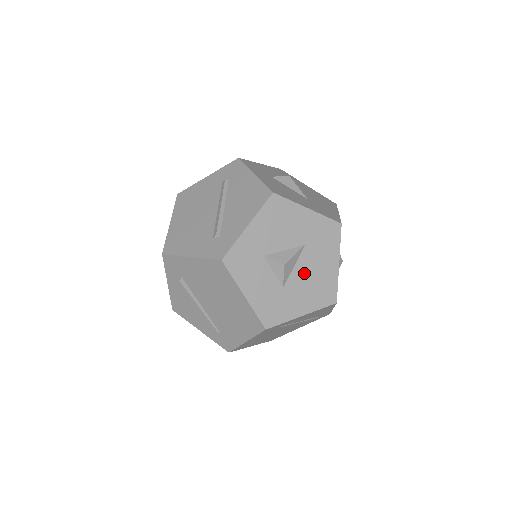
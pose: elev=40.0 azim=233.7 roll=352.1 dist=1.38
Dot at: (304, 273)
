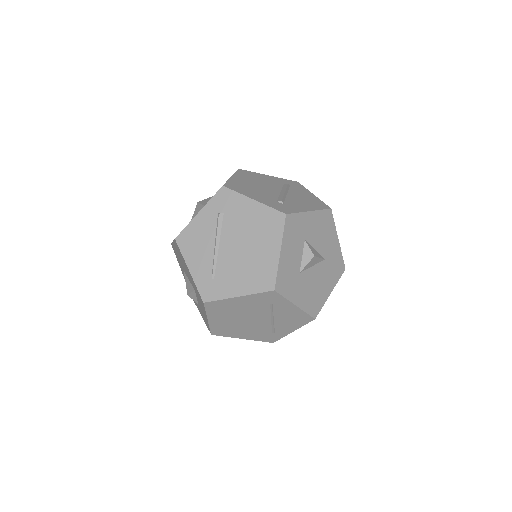
Dot at: (314, 277)
